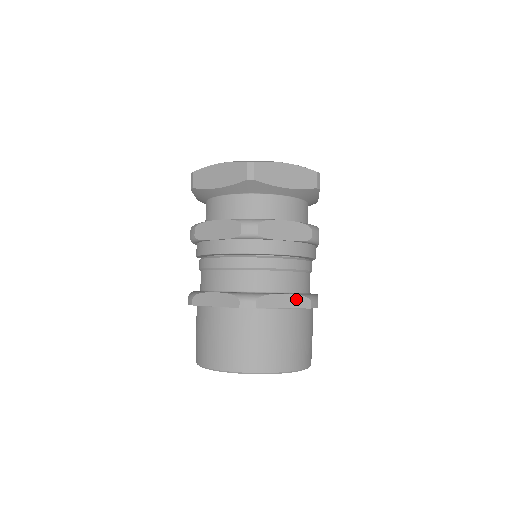
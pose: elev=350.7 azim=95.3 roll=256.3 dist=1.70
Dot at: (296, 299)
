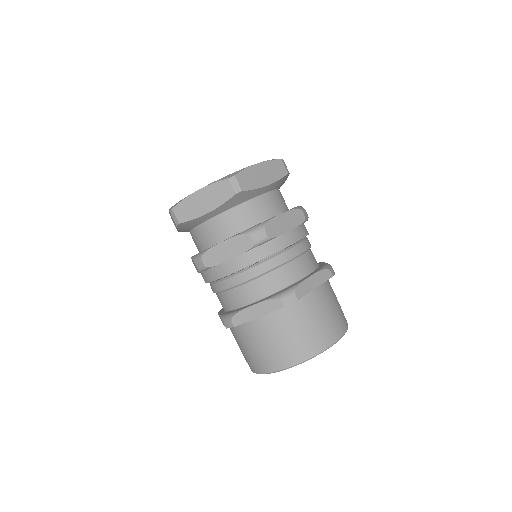
Dot at: (266, 305)
